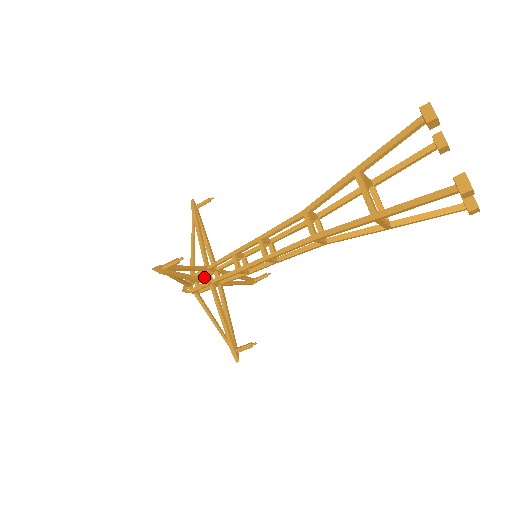
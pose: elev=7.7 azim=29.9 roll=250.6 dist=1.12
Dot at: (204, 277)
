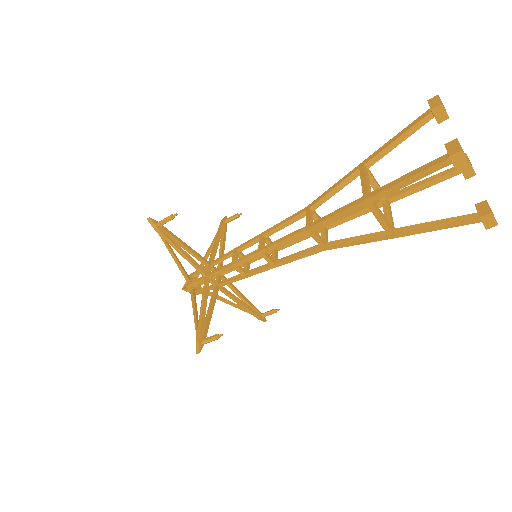
Dot at: occluded
